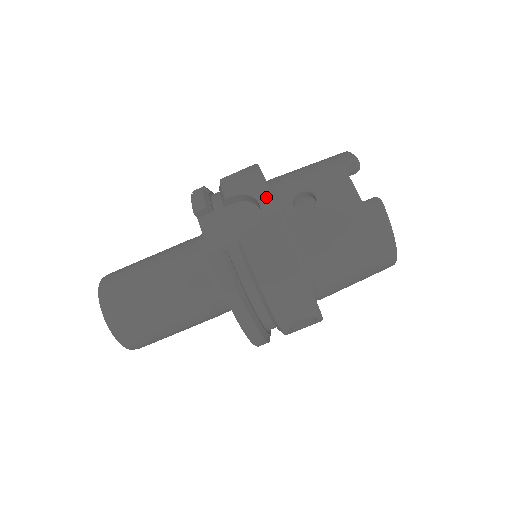
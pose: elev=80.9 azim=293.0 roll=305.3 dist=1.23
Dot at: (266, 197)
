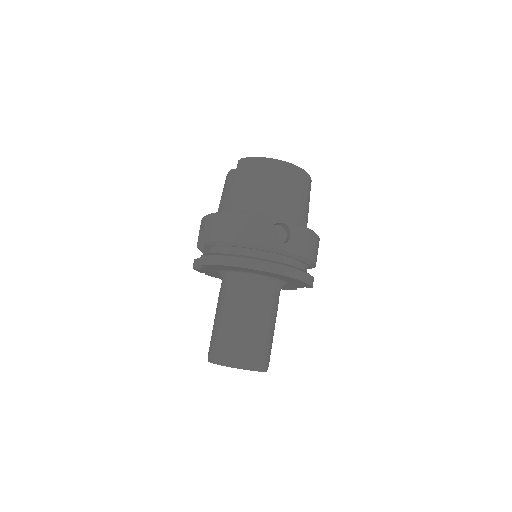
Dot at: occluded
